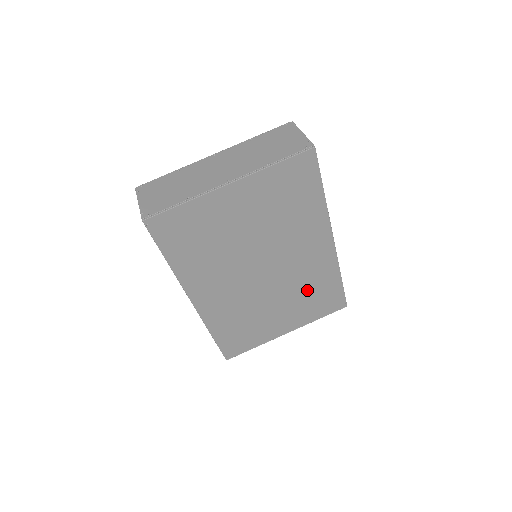
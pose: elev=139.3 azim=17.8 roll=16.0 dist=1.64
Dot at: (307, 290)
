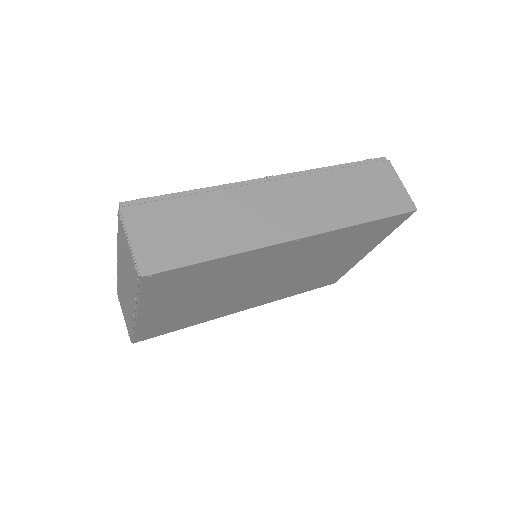
Dot at: (337, 248)
